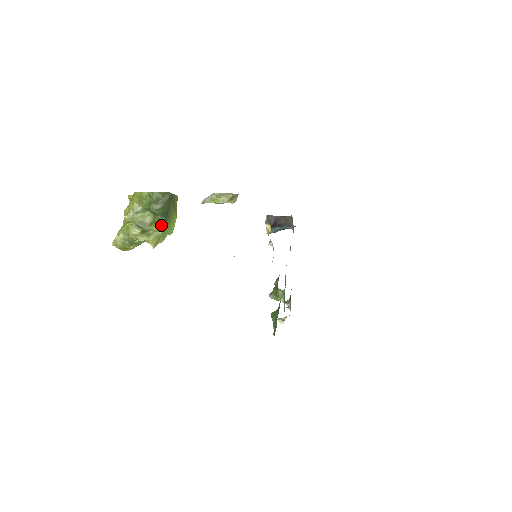
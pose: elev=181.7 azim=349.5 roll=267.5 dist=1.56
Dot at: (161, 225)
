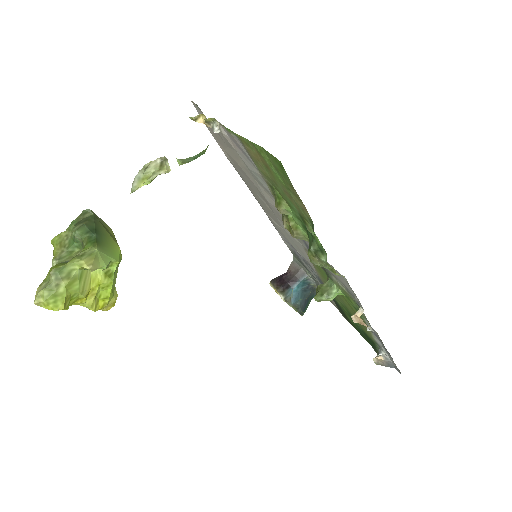
Dot at: (93, 243)
